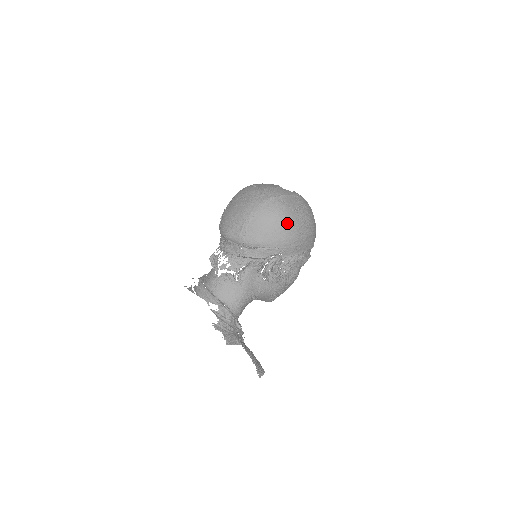
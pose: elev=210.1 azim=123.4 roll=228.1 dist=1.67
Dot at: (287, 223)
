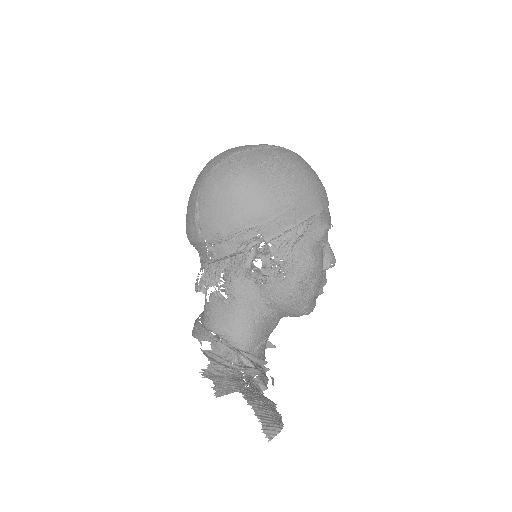
Dot at: (247, 187)
